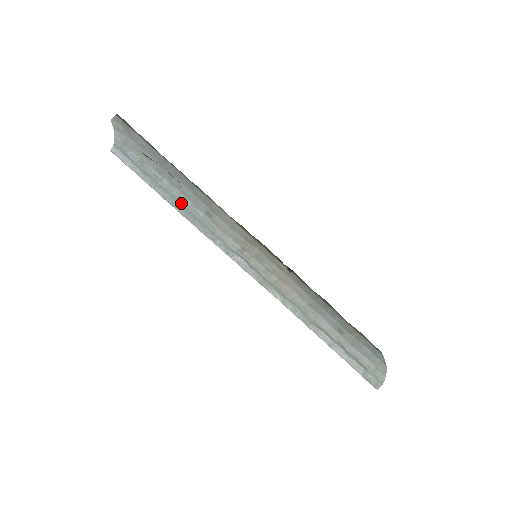
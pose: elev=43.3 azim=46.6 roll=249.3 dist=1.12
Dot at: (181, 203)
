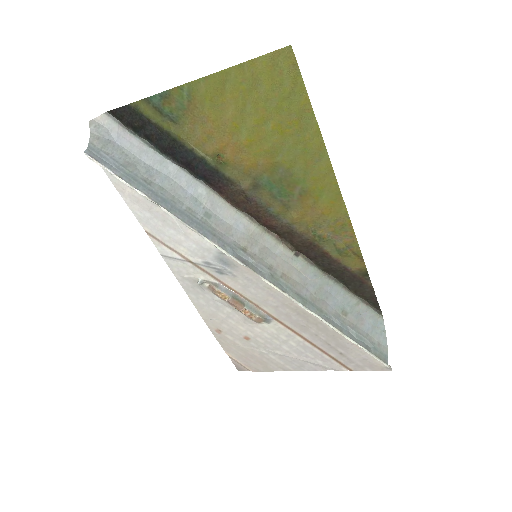
Dot at: (175, 206)
